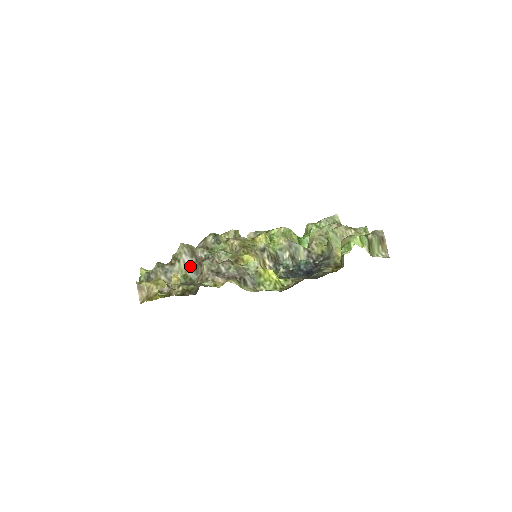
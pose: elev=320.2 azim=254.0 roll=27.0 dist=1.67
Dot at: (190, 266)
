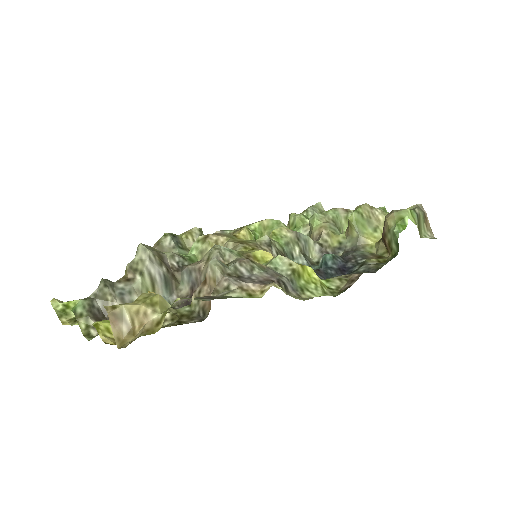
Dot at: (159, 280)
